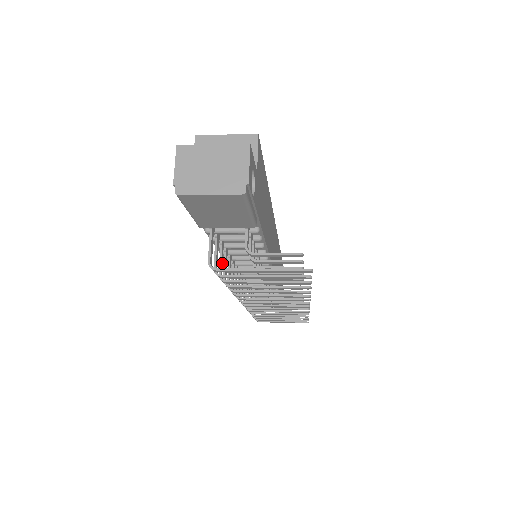
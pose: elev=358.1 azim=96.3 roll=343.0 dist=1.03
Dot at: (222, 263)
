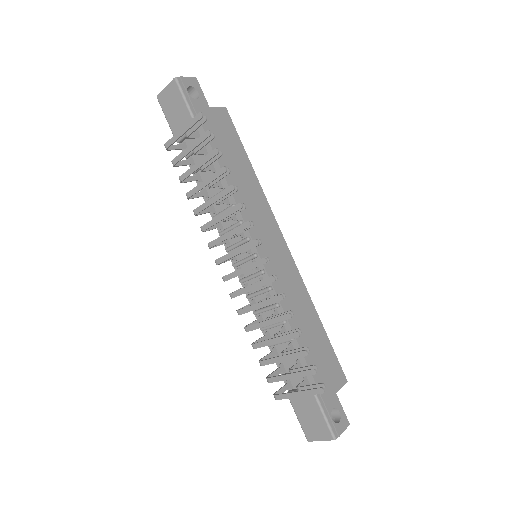
Dot at: (190, 181)
